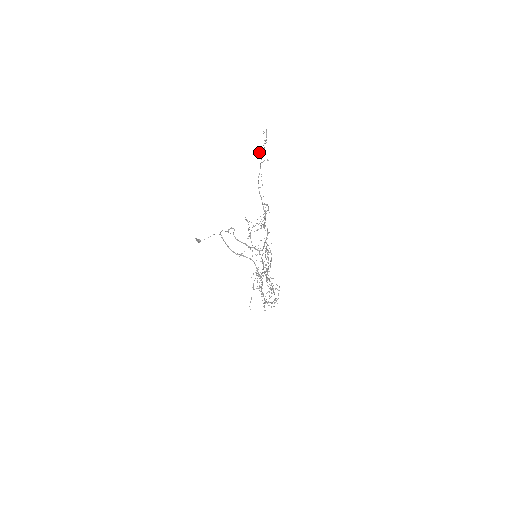
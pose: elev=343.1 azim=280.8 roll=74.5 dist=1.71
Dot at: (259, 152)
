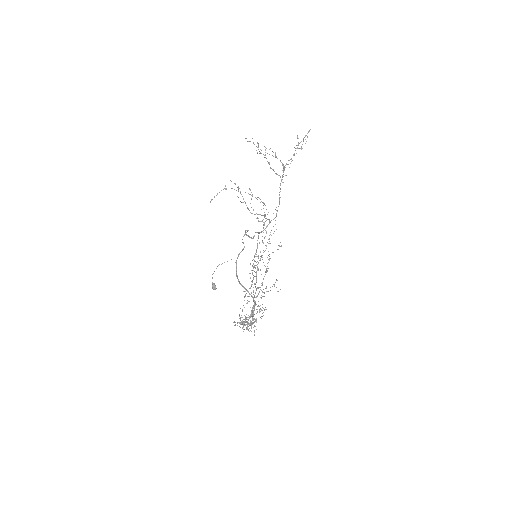
Dot at: (297, 138)
